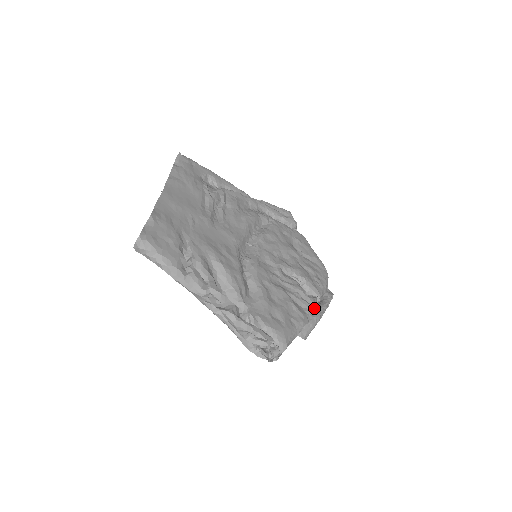
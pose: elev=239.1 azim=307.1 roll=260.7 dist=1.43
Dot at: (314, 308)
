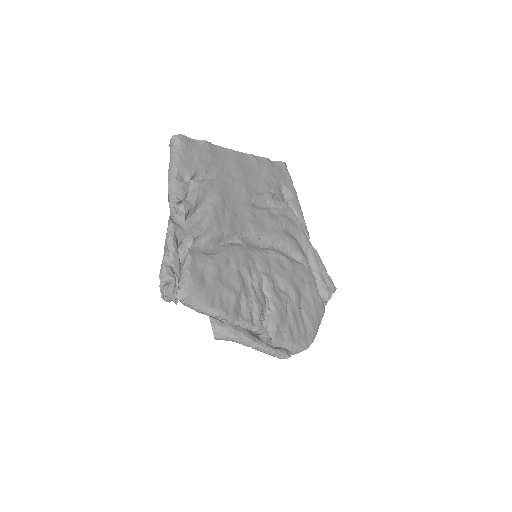
Dot at: (255, 335)
